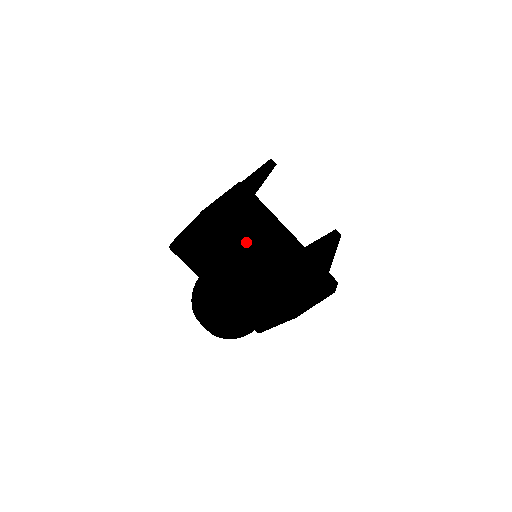
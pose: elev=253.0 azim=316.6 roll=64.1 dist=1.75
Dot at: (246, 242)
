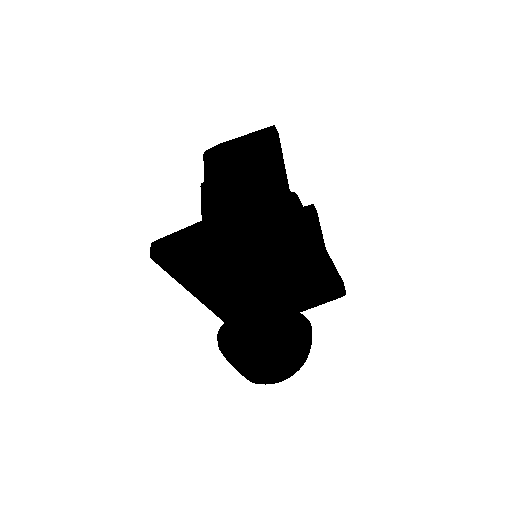
Dot at: (273, 257)
